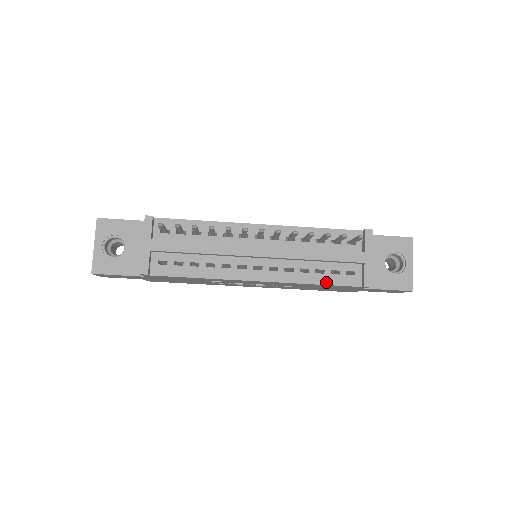
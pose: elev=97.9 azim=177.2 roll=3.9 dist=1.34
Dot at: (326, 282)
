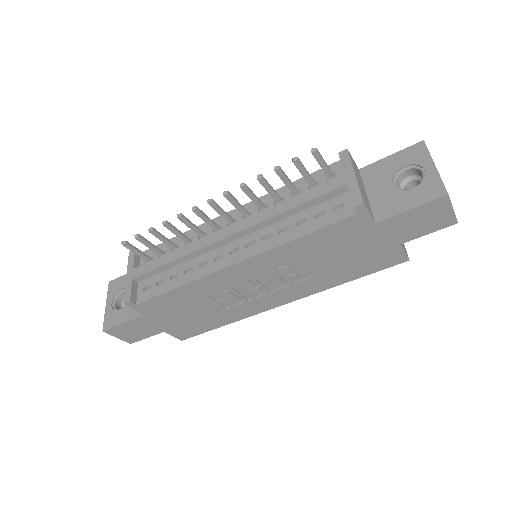
Dot at: (311, 229)
